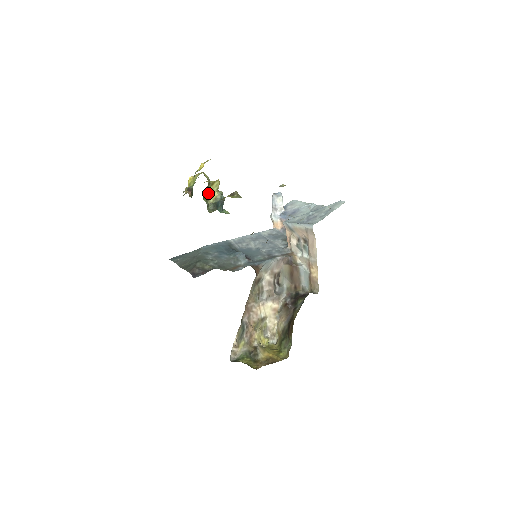
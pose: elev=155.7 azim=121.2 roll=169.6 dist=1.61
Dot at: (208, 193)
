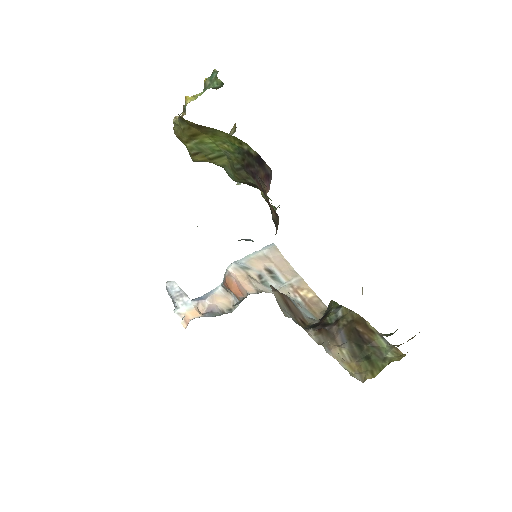
Dot at: occluded
